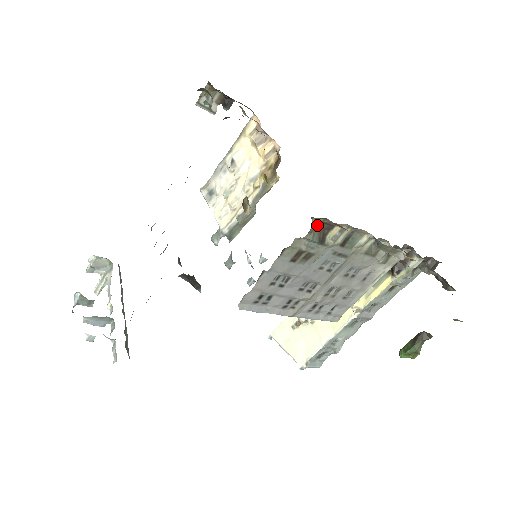
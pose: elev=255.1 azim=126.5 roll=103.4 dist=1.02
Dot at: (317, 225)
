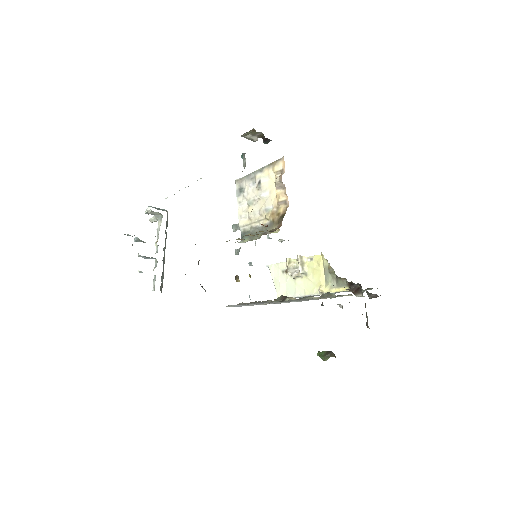
Dot at: (278, 300)
